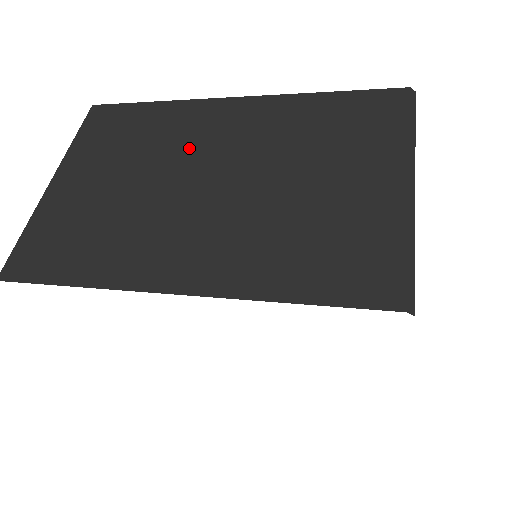
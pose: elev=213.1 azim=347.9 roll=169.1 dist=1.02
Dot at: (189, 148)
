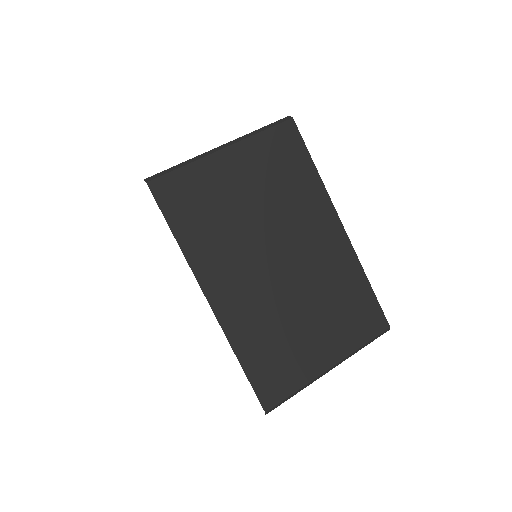
Dot at: (295, 228)
